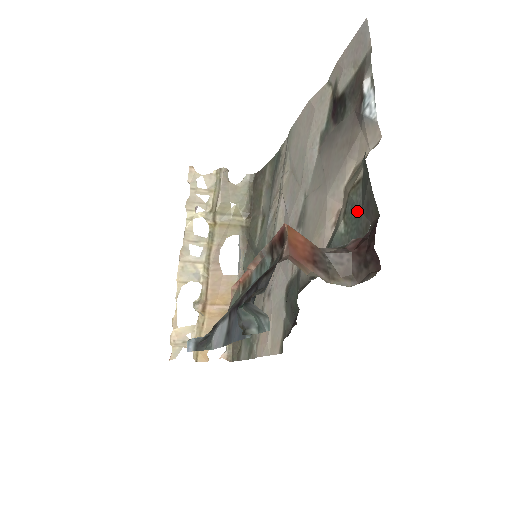
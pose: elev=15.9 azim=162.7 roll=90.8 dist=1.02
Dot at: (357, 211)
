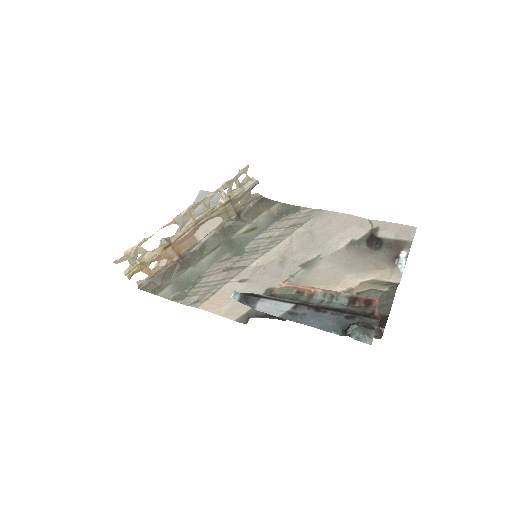
Dot at: occluded
